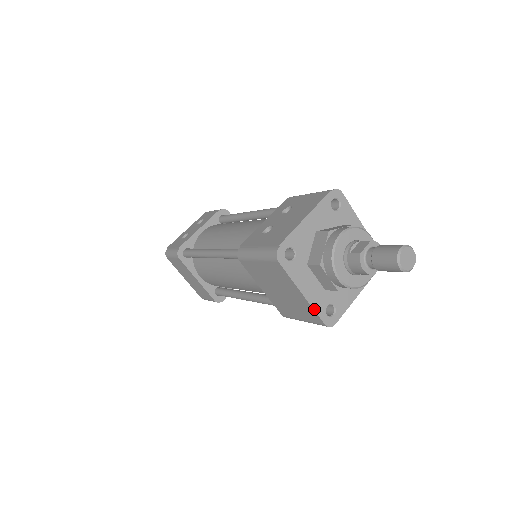
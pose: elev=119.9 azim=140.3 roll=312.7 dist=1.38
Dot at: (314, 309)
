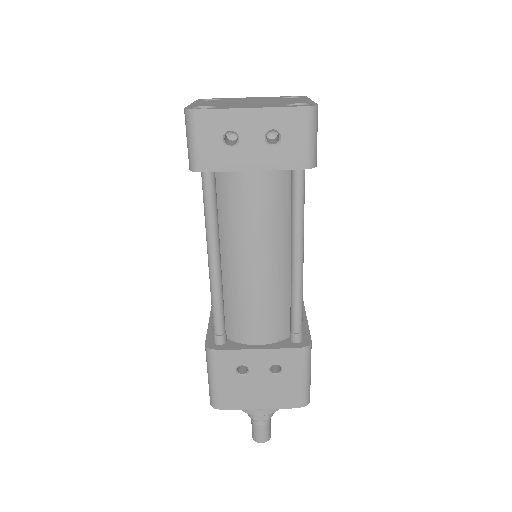
Dot at: occluded
